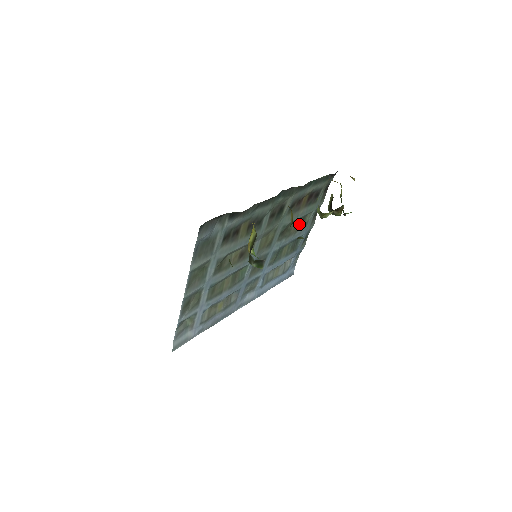
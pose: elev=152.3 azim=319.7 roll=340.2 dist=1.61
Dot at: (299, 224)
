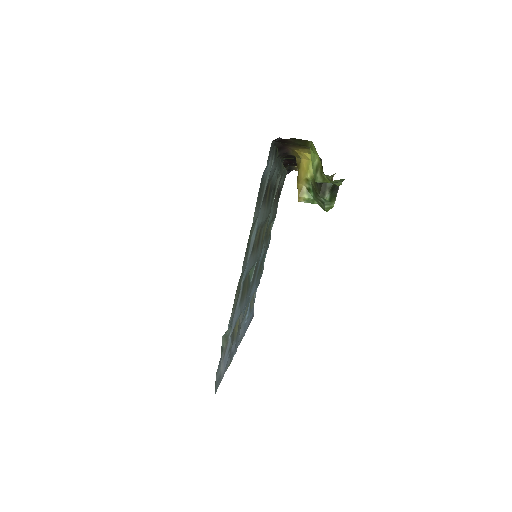
Dot at: (269, 231)
